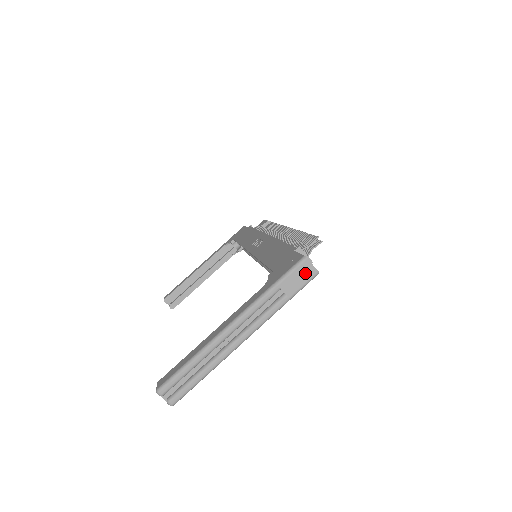
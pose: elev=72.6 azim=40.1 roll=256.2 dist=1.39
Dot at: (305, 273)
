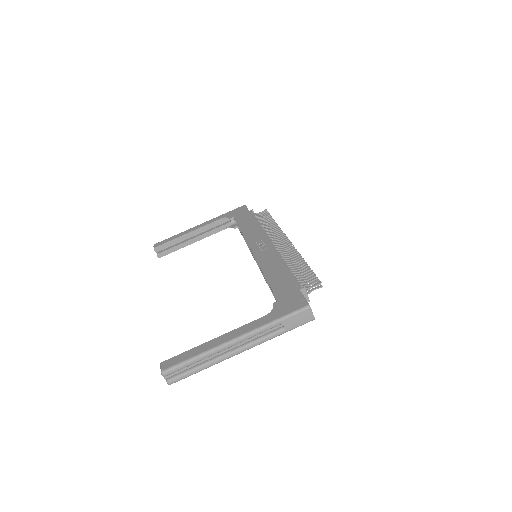
Dot at: (305, 317)
